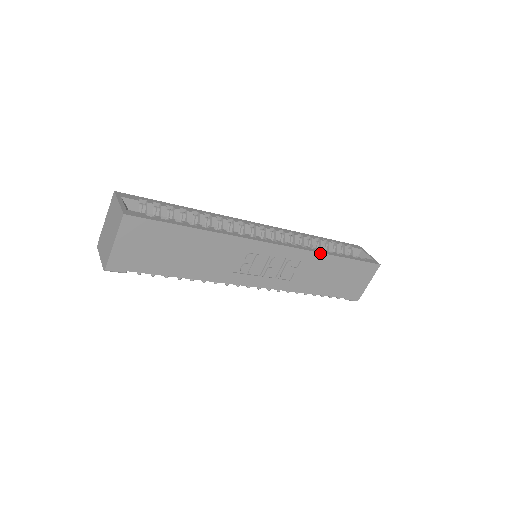
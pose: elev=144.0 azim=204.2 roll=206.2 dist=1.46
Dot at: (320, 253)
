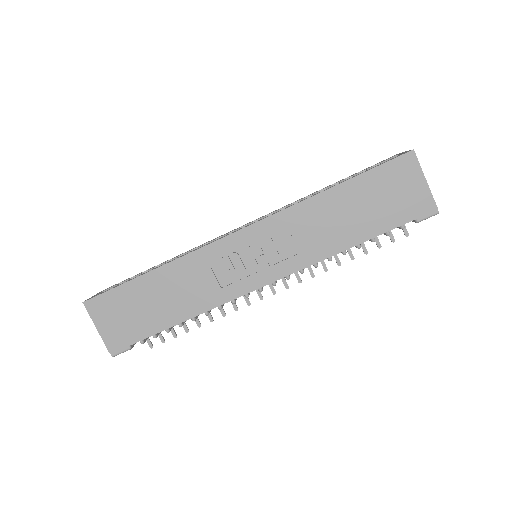
Dot at: (303, 201)
